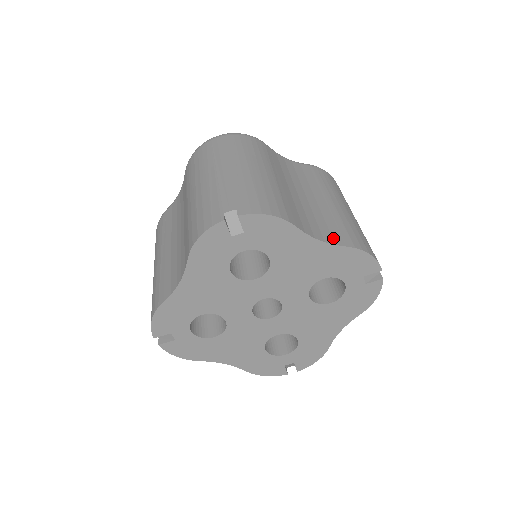
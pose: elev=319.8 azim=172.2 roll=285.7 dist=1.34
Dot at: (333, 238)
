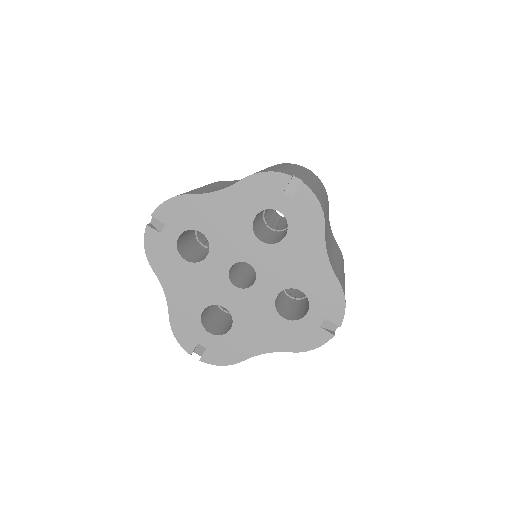
Dot at: (334, 268)
